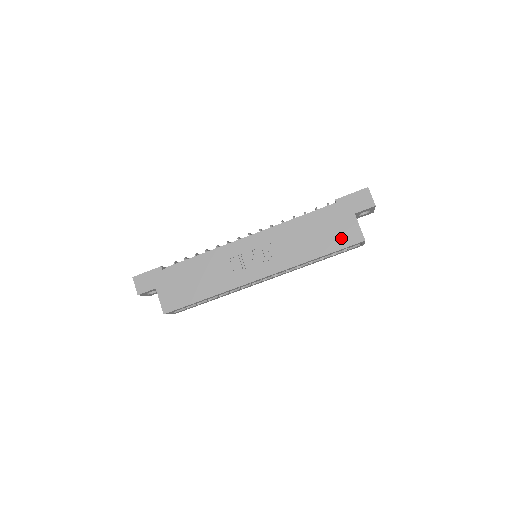
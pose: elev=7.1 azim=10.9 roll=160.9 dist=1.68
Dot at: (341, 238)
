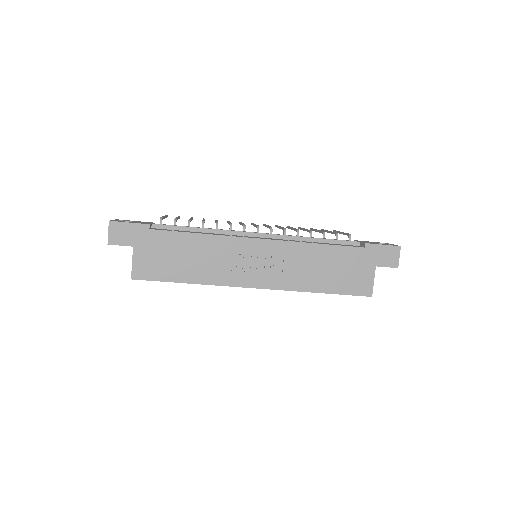
Dot at: (352, 284)
